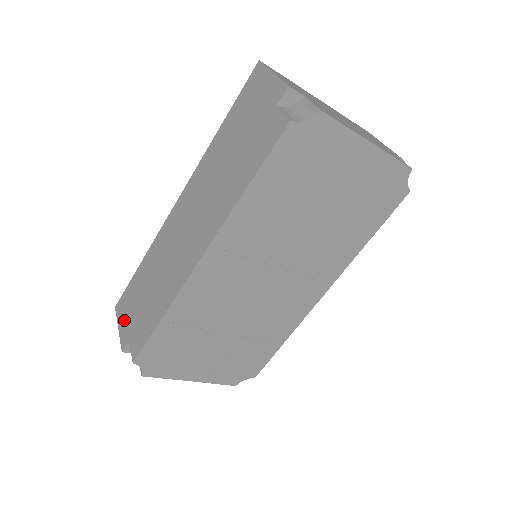
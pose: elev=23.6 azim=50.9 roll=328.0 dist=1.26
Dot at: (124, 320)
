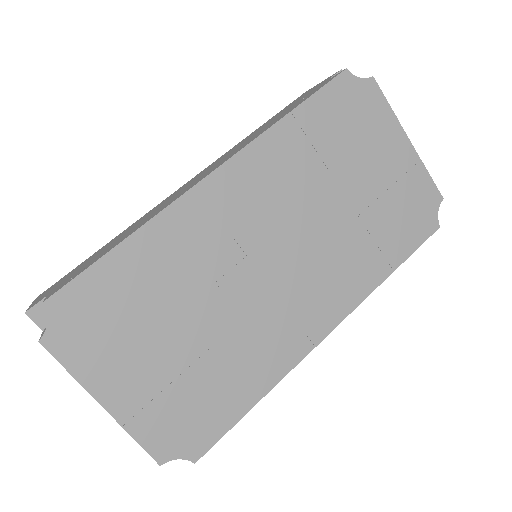
Dot at: (48, 291)
